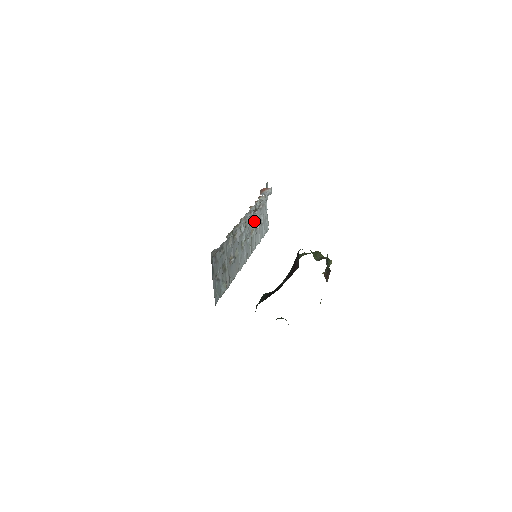
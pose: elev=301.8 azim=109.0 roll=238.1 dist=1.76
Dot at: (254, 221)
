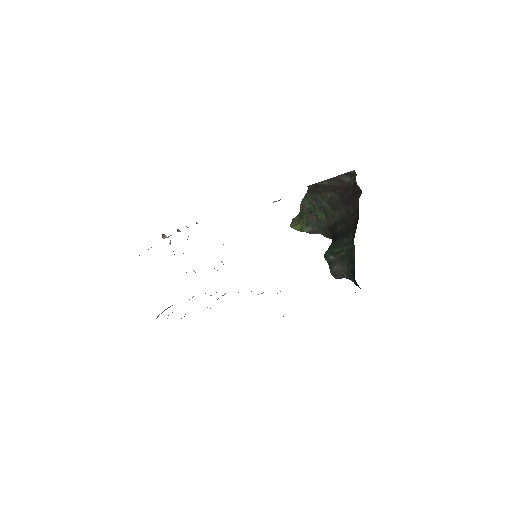
Dot at: occluded
